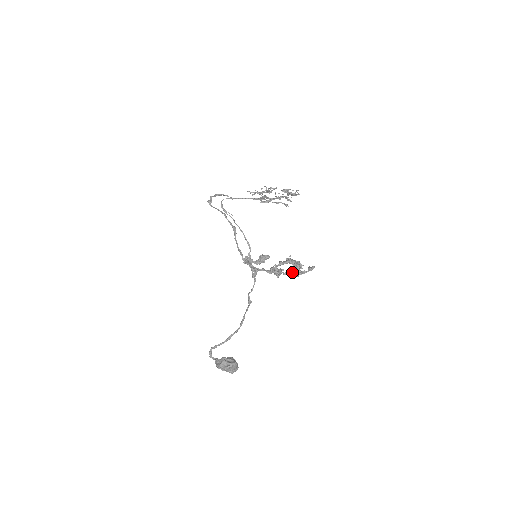
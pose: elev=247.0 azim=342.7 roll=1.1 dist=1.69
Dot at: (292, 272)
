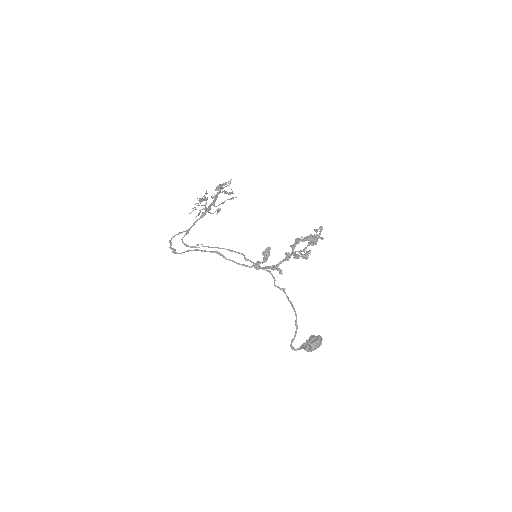
Dot at: (309, 245)
